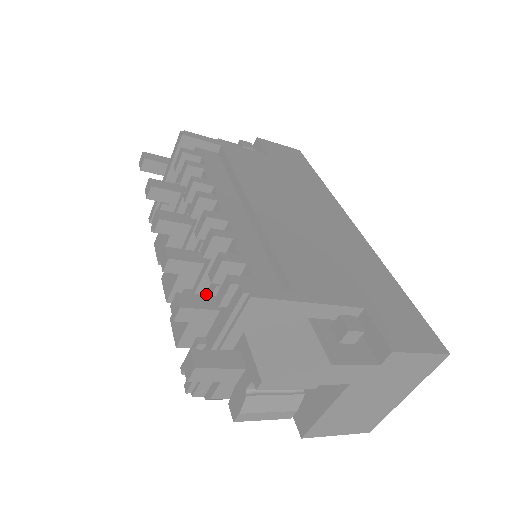
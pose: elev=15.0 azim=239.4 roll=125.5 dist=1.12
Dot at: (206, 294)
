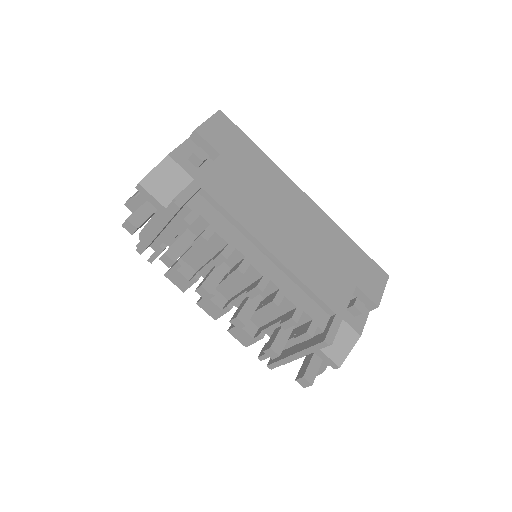
Dot at: occluded
